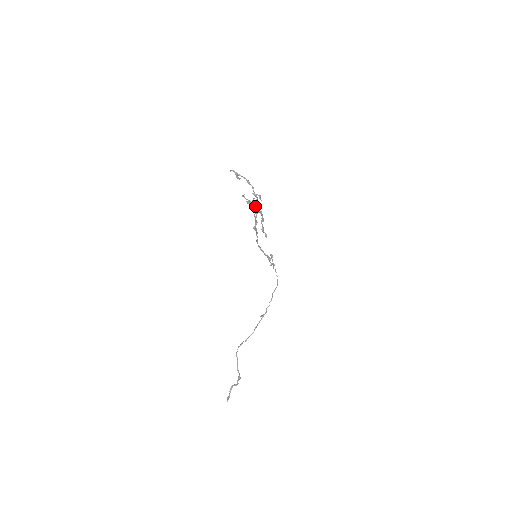
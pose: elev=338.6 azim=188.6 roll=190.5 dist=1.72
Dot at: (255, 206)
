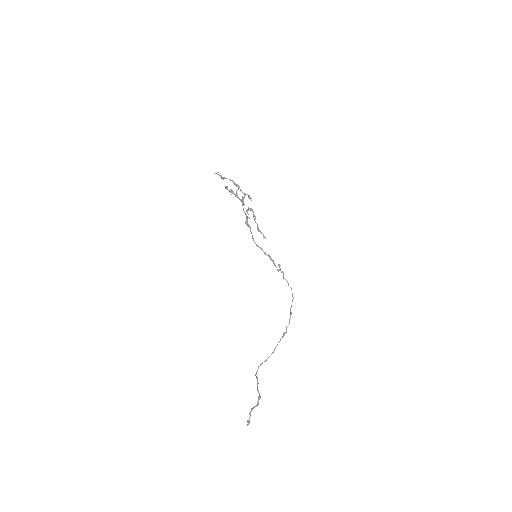
Dot at: (242, 200)
